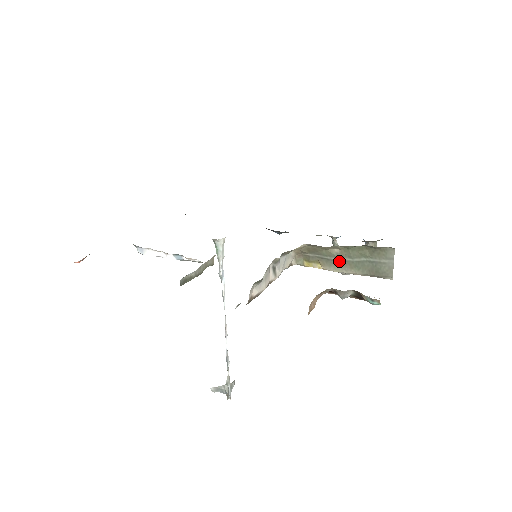
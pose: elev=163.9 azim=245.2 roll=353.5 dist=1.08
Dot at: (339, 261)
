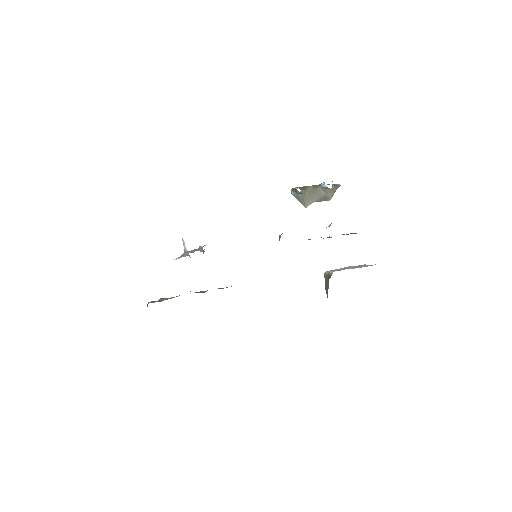
Dot at: occluded
